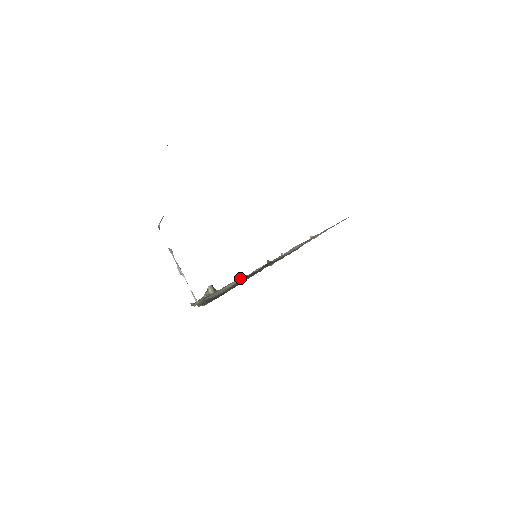
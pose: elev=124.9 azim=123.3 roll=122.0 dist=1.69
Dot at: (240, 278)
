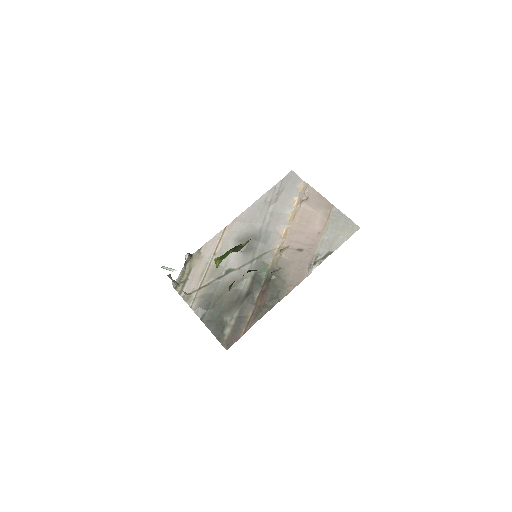
Dot at: (217, 237)
